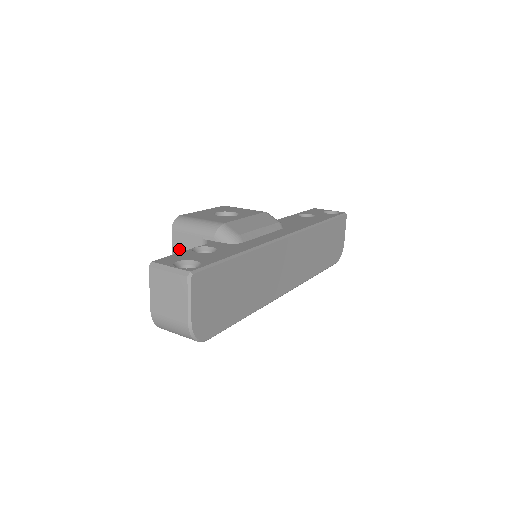
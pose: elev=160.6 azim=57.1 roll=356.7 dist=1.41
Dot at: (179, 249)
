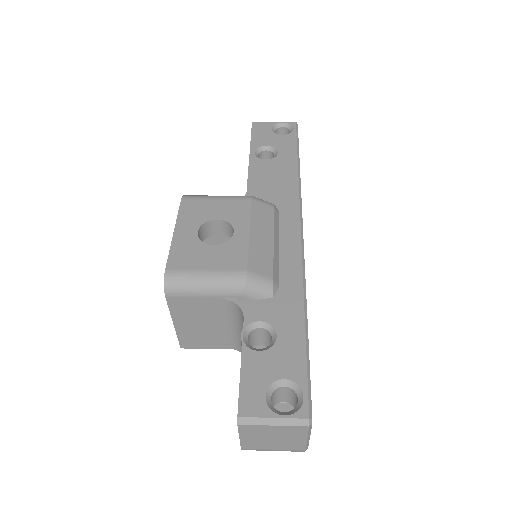
Dot at: (183, 312)
